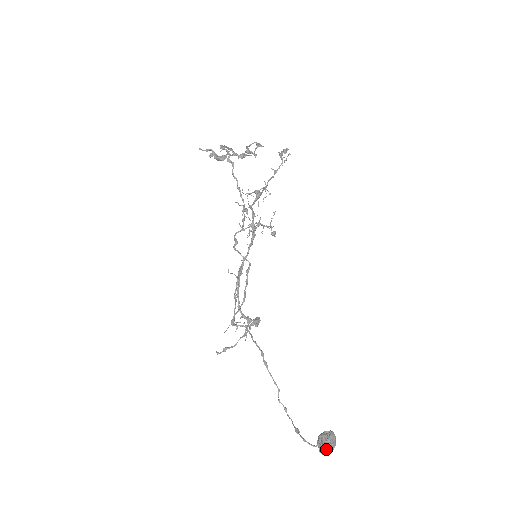
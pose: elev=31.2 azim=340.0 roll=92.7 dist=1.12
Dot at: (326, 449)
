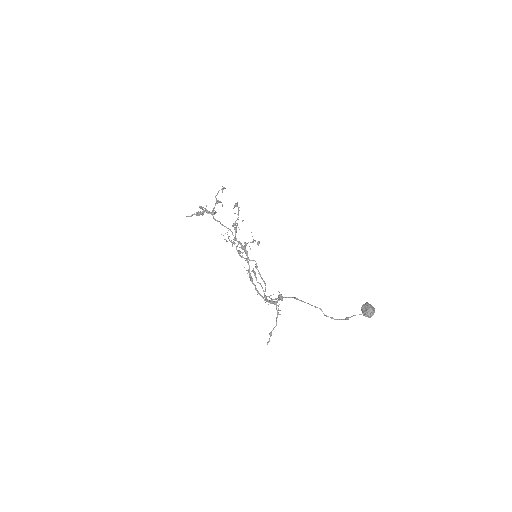
Dot at: (370, 309)
